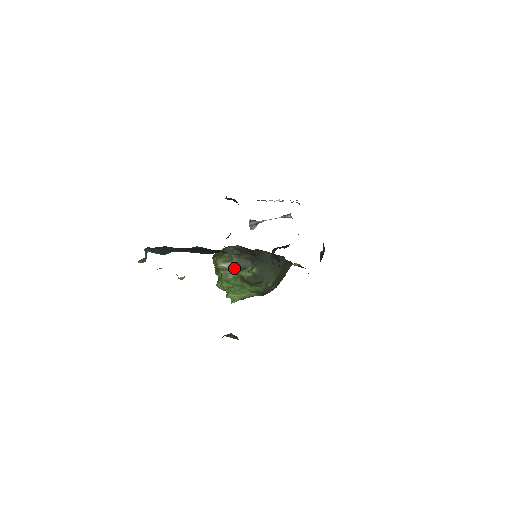
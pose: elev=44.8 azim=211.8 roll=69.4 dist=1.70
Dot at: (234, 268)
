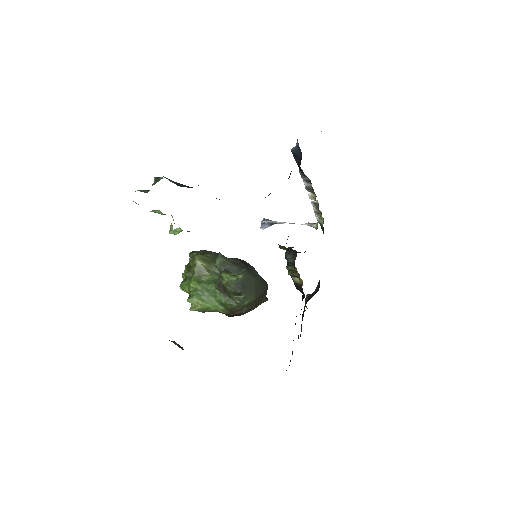
Dot at: (212, 271)
